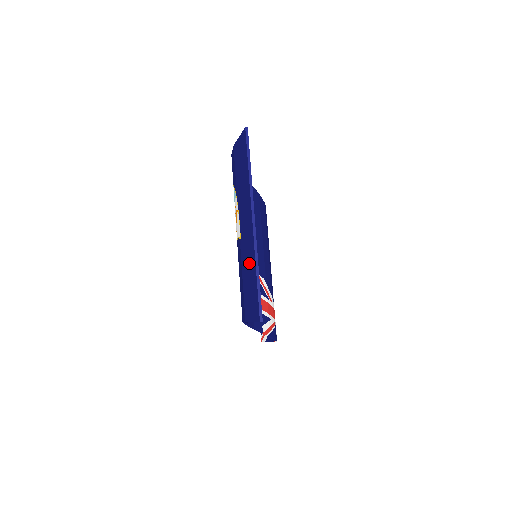
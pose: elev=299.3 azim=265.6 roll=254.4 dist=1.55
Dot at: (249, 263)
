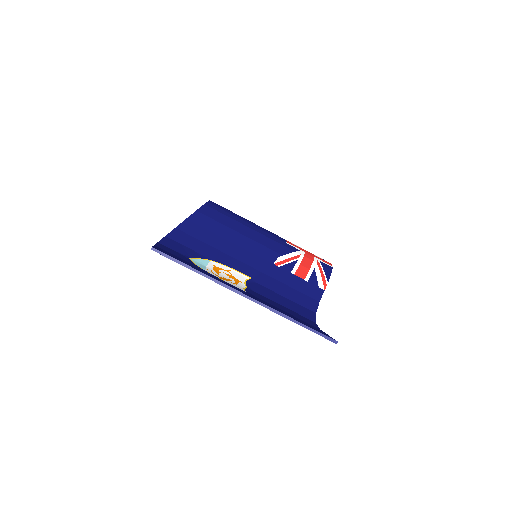
Dot at: occluded
